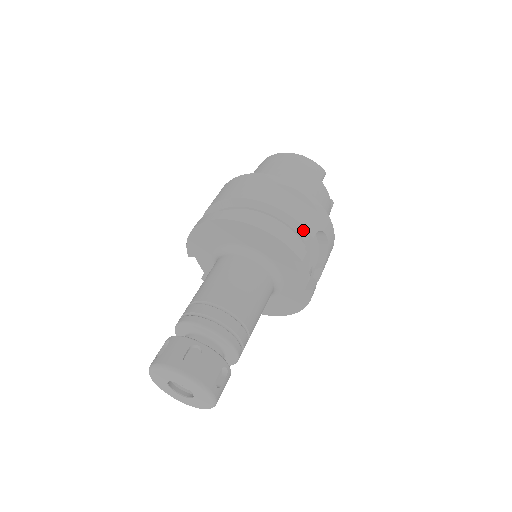
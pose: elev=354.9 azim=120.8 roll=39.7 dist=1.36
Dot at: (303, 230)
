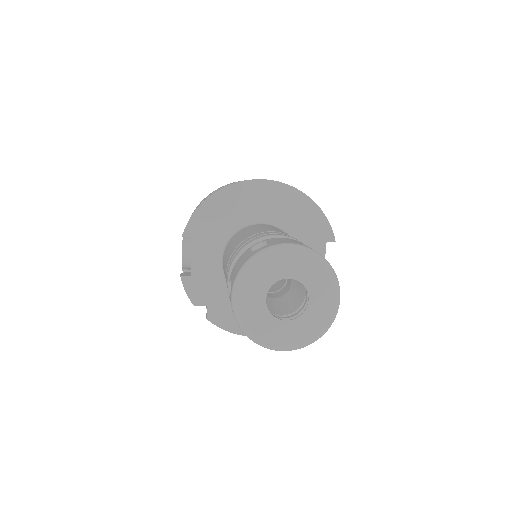
Dot at: occluded
